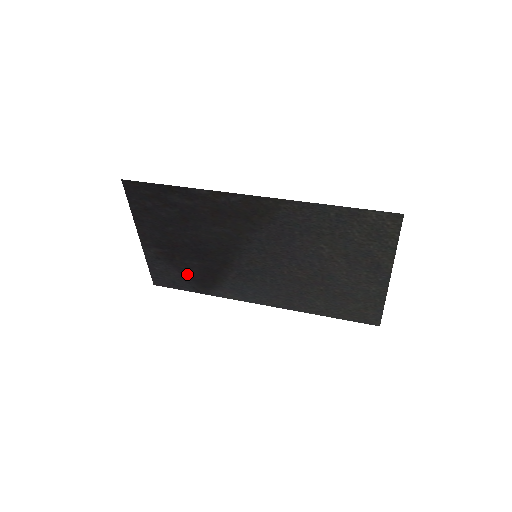
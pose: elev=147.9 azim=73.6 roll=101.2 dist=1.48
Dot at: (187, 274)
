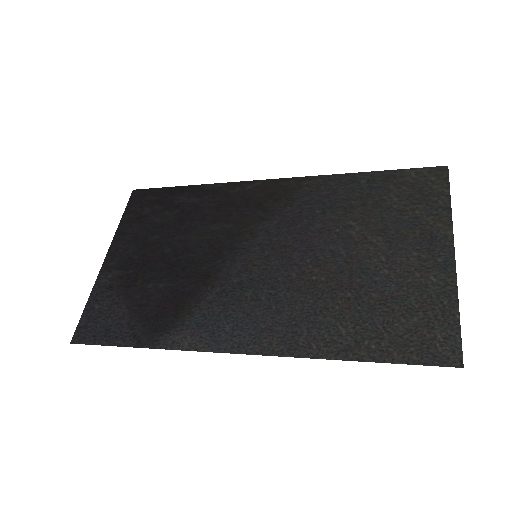
Dot at: (138, 309)
